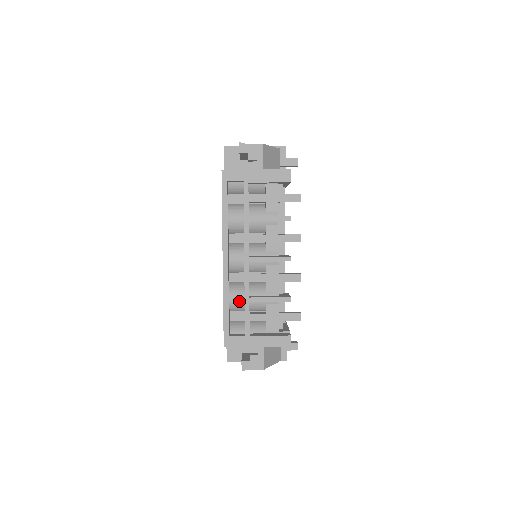
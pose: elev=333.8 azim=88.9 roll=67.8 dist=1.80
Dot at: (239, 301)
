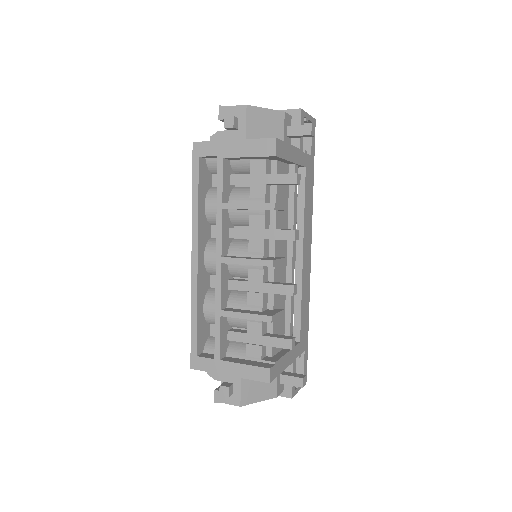
Dot at: (214, 313)
